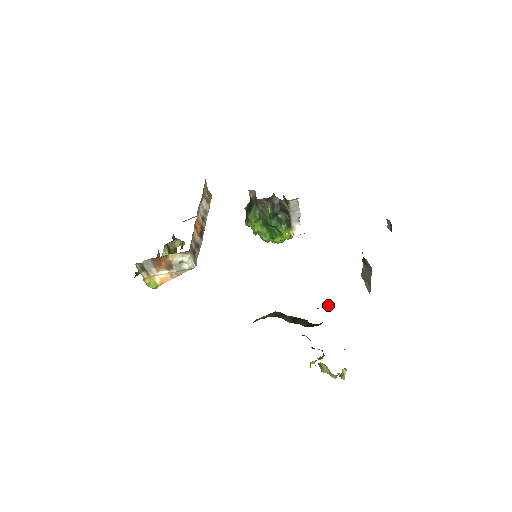
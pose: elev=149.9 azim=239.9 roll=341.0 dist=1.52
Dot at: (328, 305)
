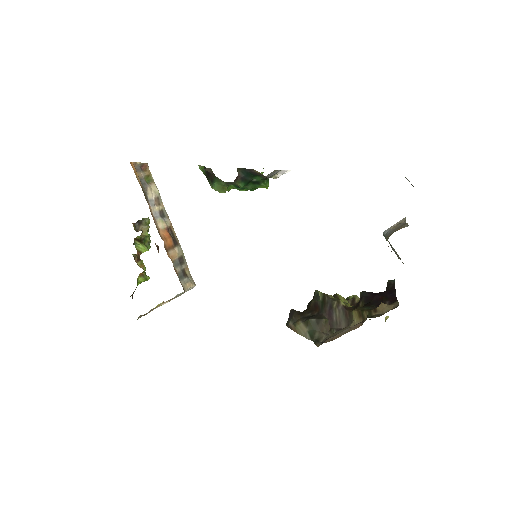
Dot at: (365, 312)
